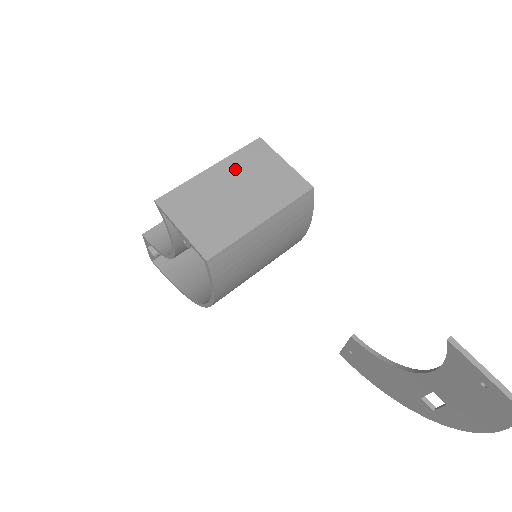
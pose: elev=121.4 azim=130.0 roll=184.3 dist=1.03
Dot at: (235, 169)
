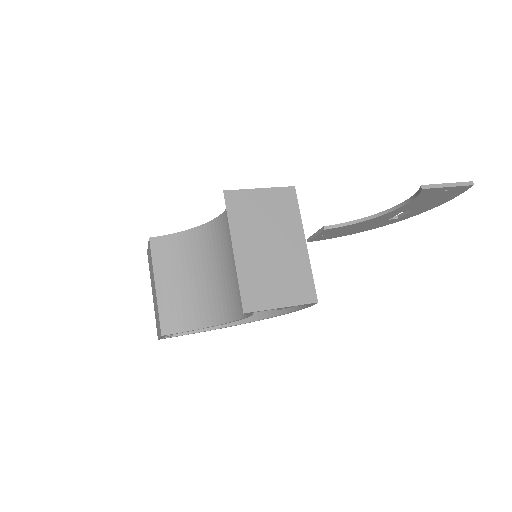
Dot at: (246, 231)
